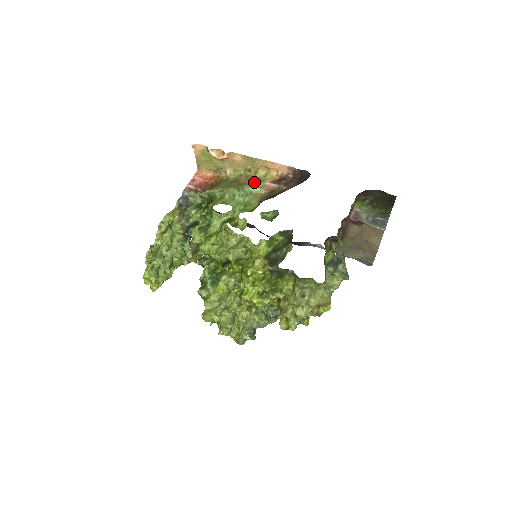
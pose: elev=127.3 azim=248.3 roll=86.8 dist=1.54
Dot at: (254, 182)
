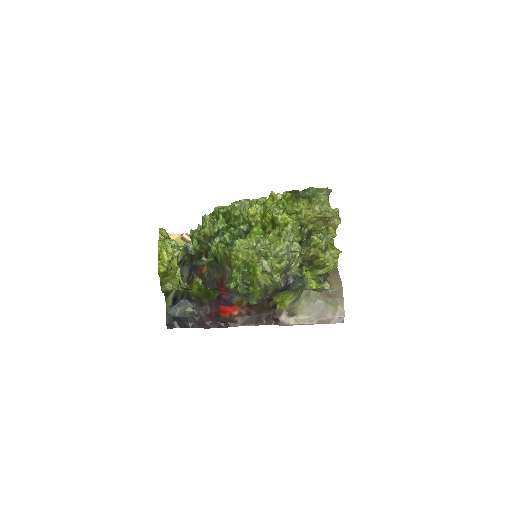
Dot at: occluded
